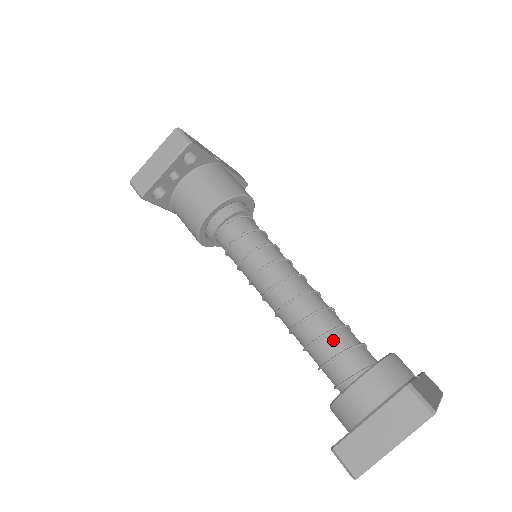
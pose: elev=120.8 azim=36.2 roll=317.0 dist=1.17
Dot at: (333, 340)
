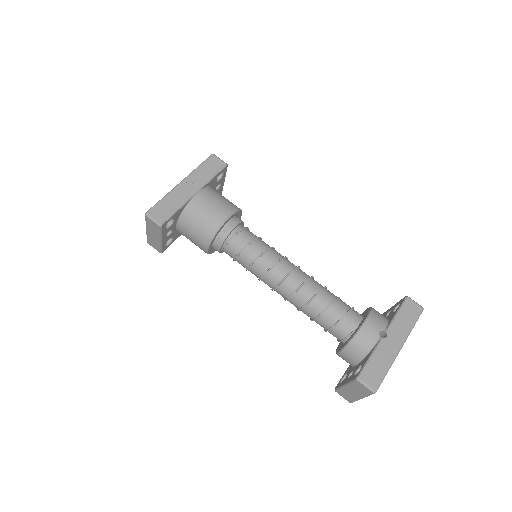
Dot at: (322, 321)
